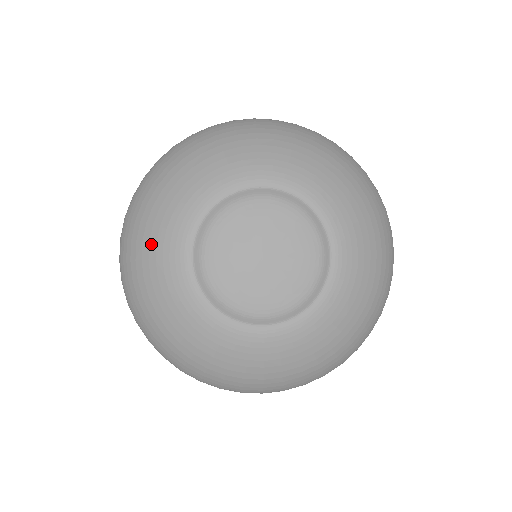
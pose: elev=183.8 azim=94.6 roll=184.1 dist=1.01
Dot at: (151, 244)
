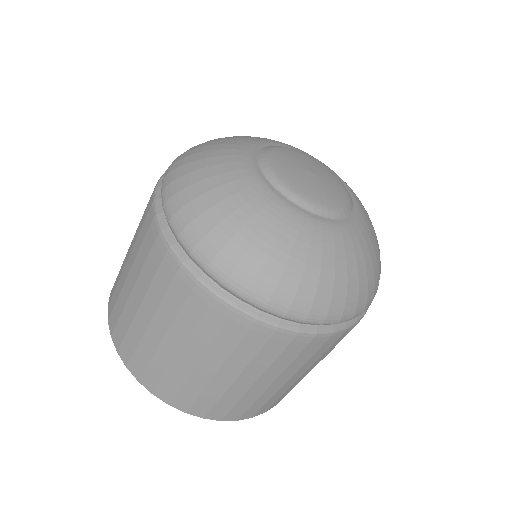
Dot at: (216, 157)
